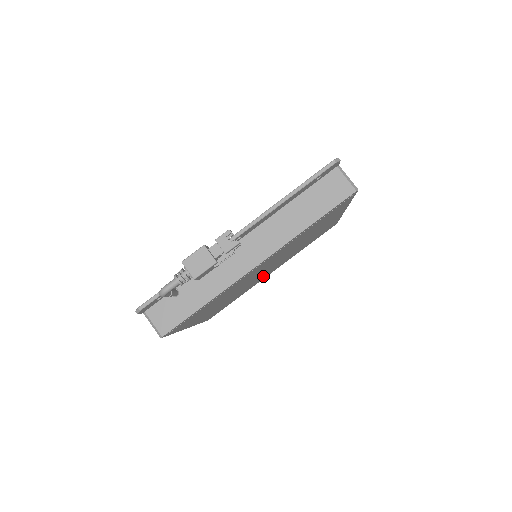
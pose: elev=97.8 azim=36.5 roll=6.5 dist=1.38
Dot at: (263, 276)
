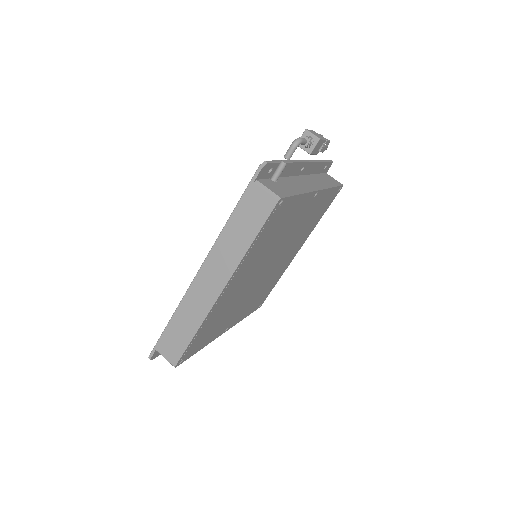
Dot at: (237, 310)
